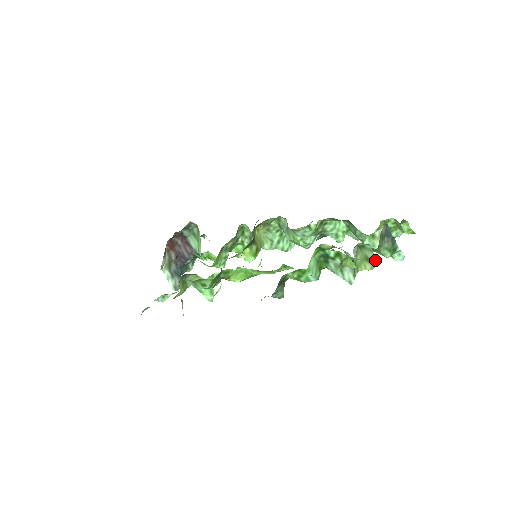
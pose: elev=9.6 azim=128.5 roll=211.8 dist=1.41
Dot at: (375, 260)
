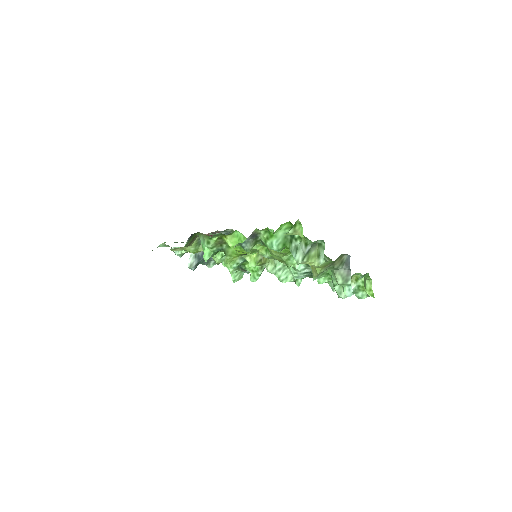
Dot at: (323, 257)
